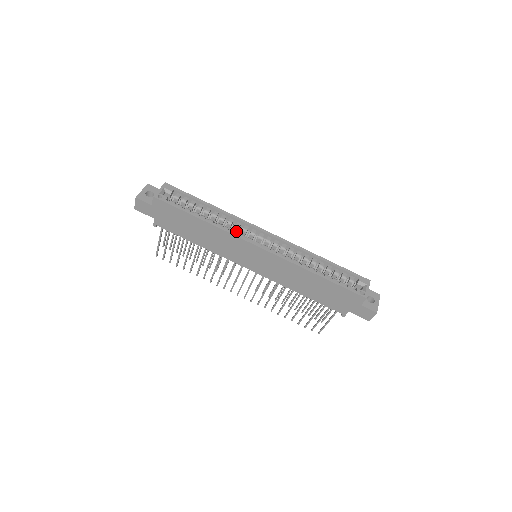
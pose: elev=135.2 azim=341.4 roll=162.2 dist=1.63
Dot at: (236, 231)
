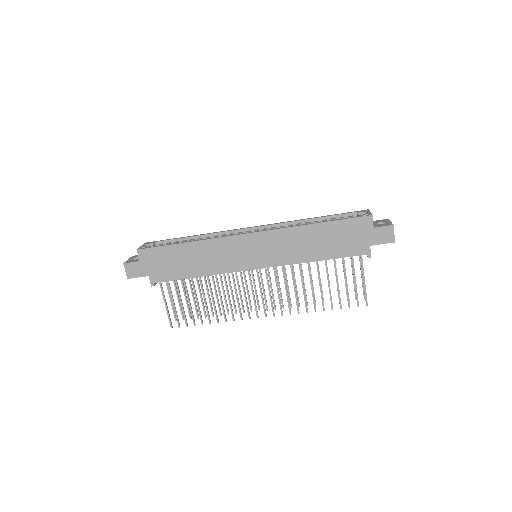
Dot at: occluded
